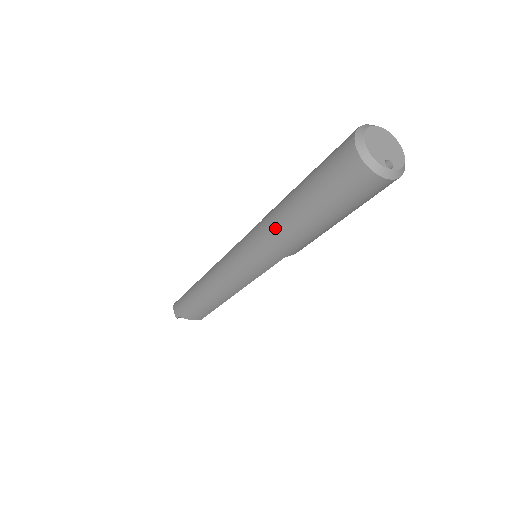
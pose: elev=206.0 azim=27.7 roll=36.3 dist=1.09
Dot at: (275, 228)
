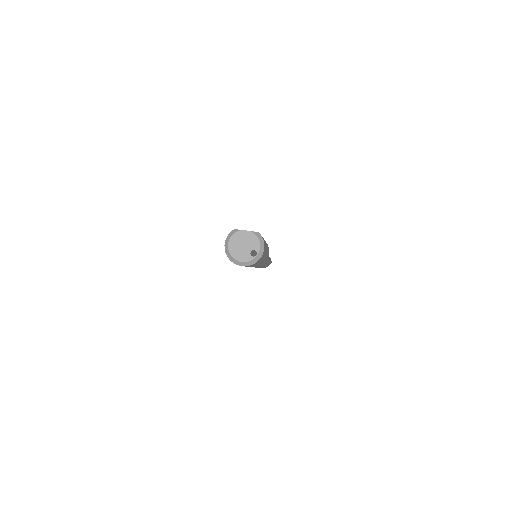
Dot at: occluded
